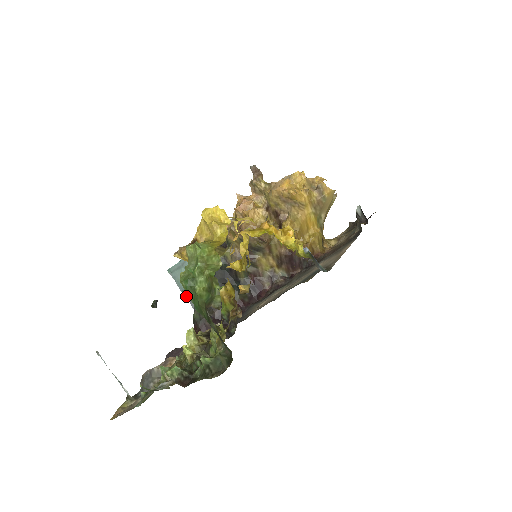
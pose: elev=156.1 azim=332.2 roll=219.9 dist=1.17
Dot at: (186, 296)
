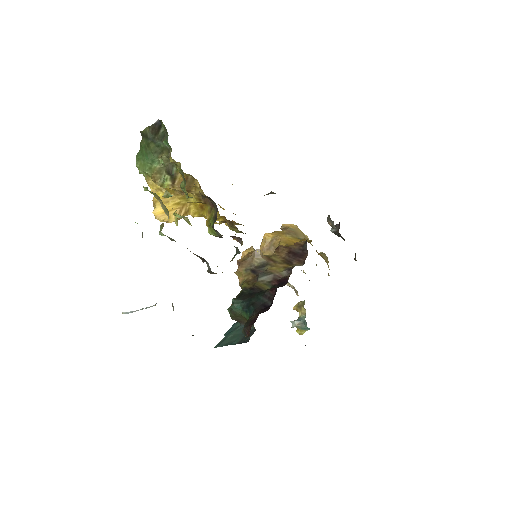
Dot at: occluded
